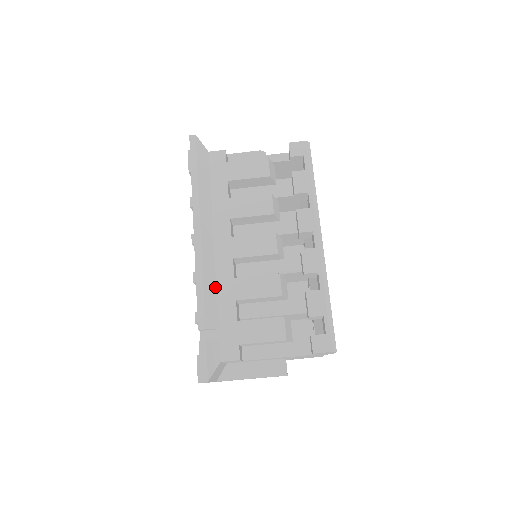
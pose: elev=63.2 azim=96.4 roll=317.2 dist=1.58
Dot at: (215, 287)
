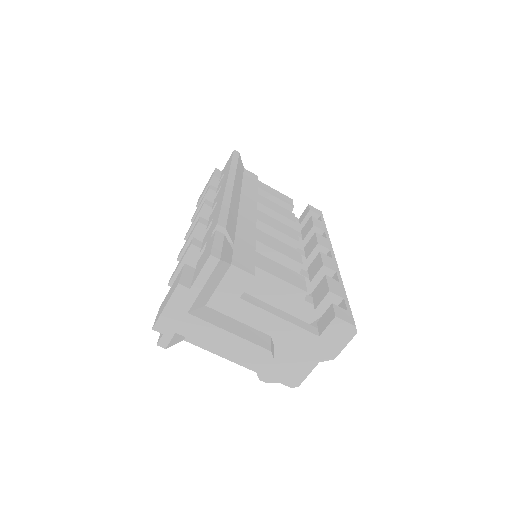
Dot at: (236, 220)
